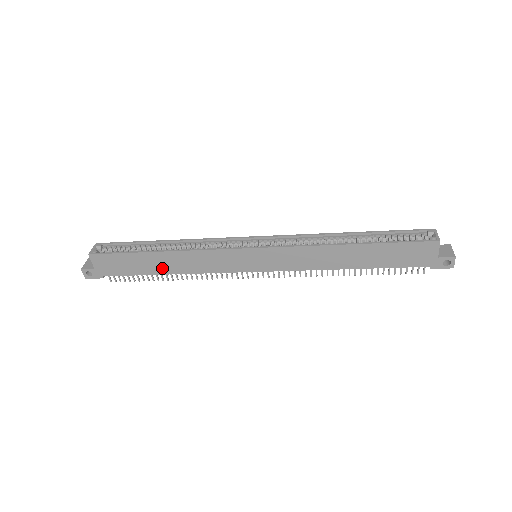
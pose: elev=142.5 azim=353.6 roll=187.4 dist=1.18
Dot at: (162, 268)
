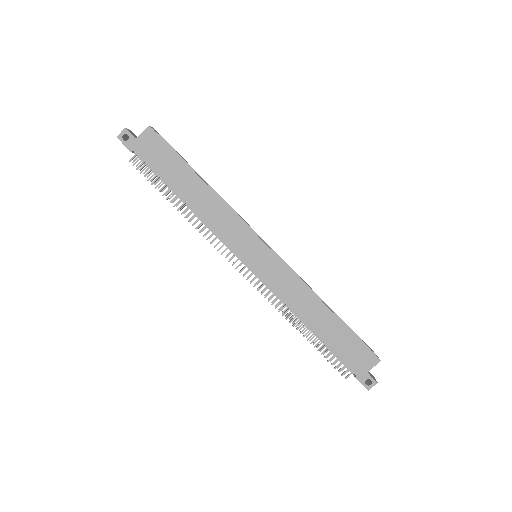
Dot at: (187, 192)
